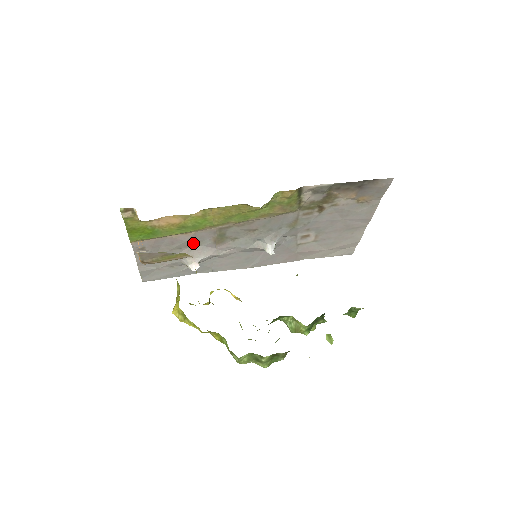
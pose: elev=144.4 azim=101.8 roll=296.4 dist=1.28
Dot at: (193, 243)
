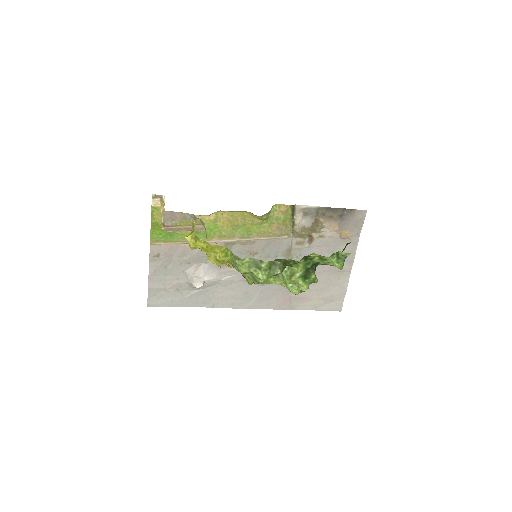
Dot at: (201, 259)
